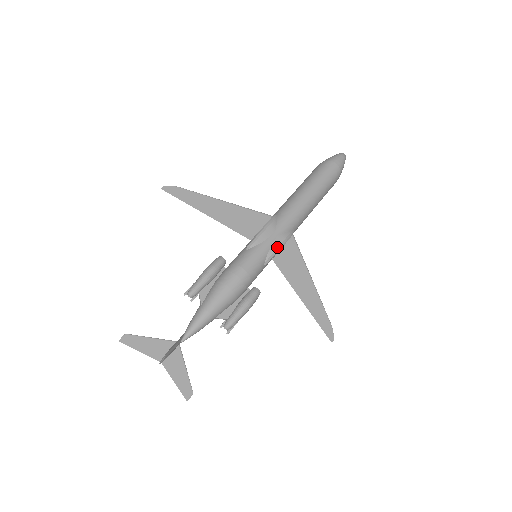
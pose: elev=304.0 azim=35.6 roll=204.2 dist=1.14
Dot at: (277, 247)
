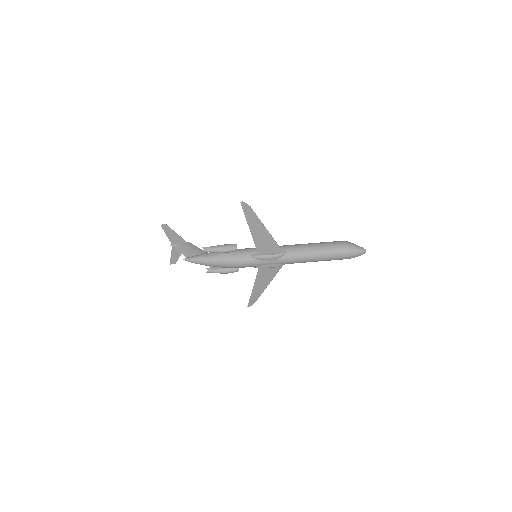
Dot at: (266, 267)
